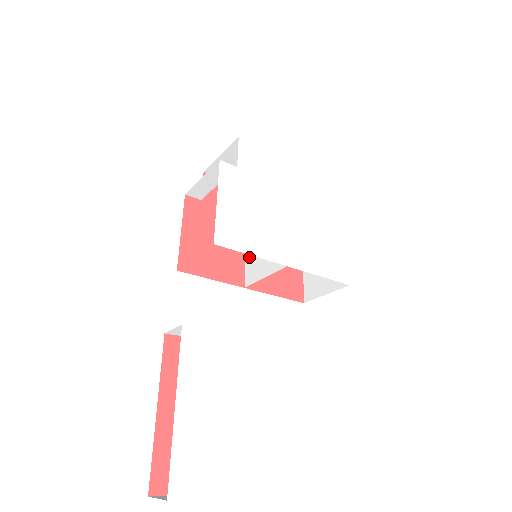
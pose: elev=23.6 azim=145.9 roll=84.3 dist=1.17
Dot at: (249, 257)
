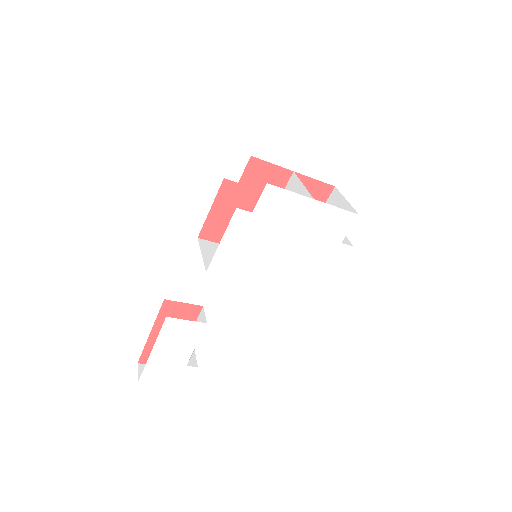
Dot at: occluded
